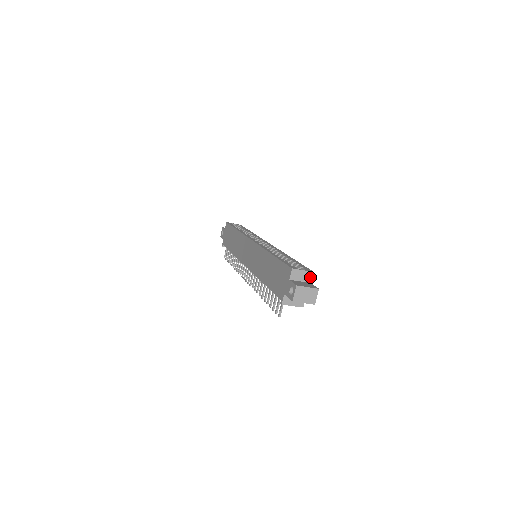
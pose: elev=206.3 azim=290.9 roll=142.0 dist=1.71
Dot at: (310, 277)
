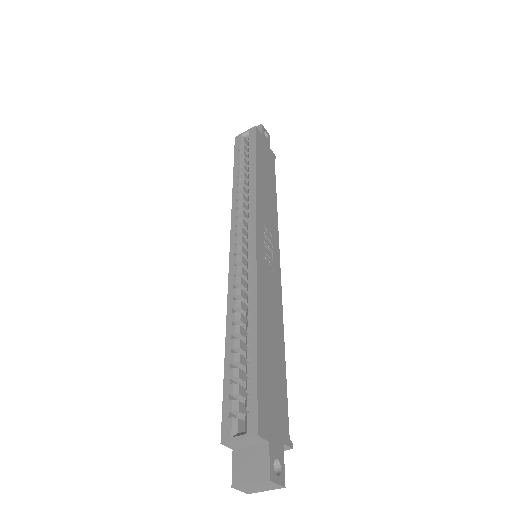
Dot at: (259, 439)
